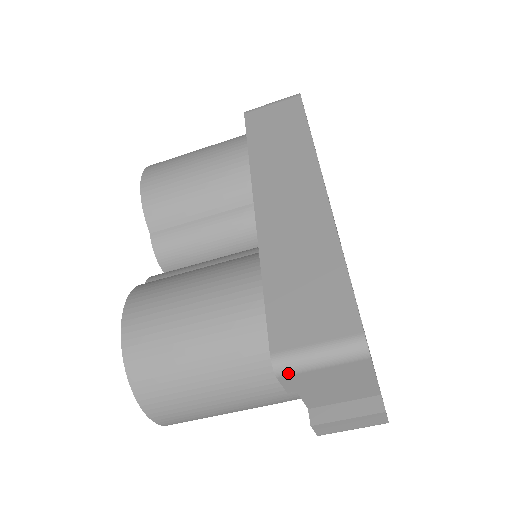
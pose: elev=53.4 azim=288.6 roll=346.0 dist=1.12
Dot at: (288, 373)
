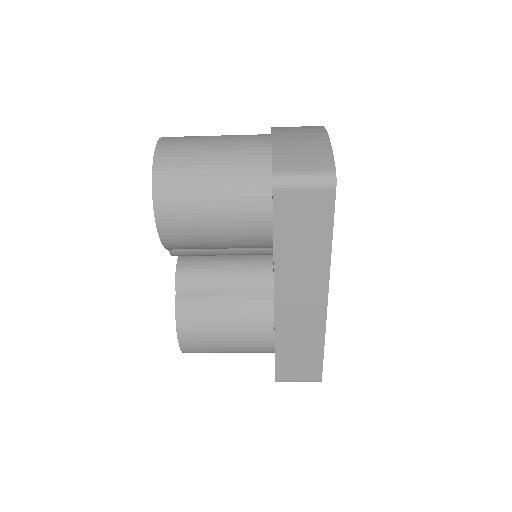
Dot at: occluded
